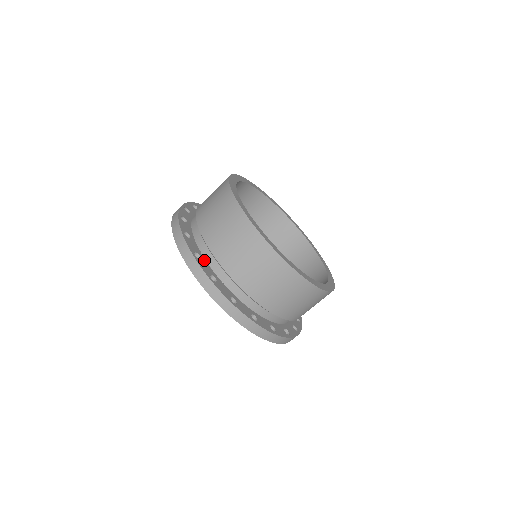
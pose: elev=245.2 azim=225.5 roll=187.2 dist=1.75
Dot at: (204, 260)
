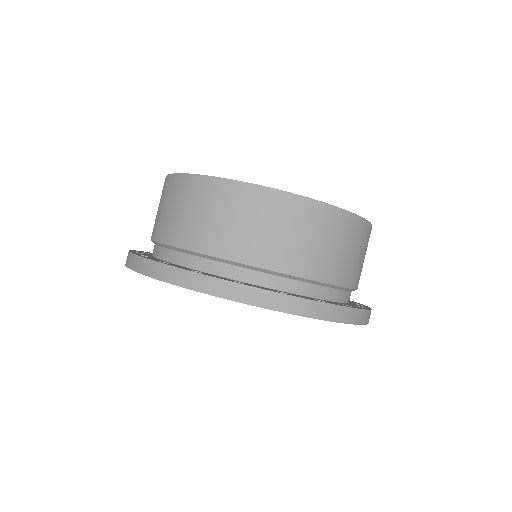
Dot at: (176, 265)
